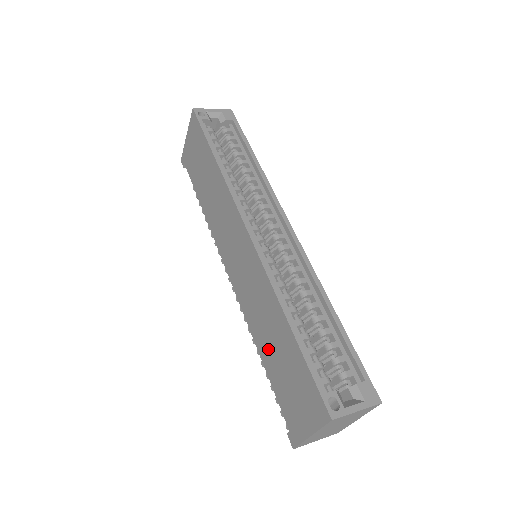
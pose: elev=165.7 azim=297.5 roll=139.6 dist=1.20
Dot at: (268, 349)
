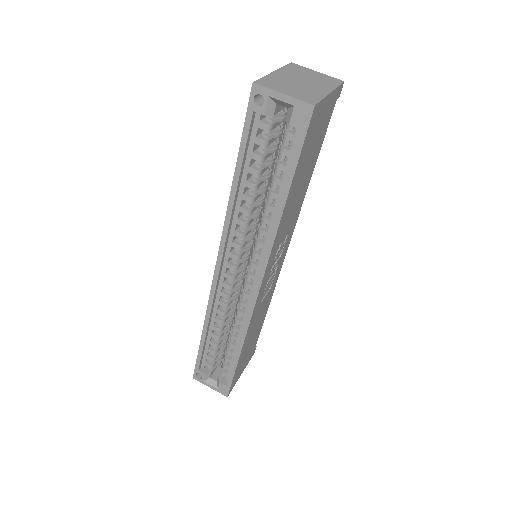
Dot at: occluded
